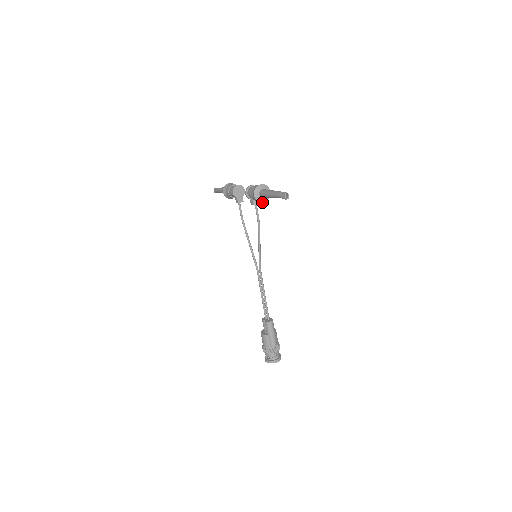
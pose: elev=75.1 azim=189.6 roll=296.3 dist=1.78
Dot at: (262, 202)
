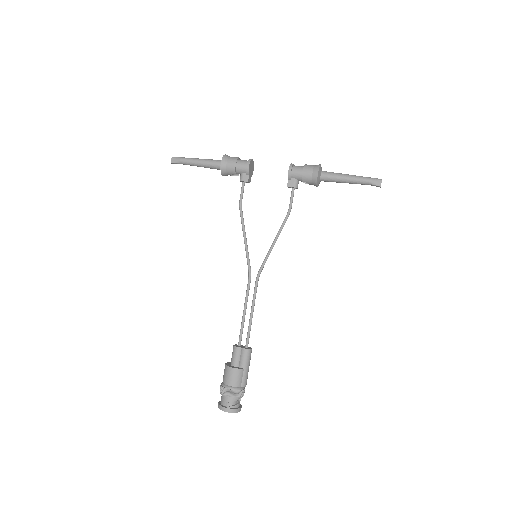
Dot at: (317, 186)
